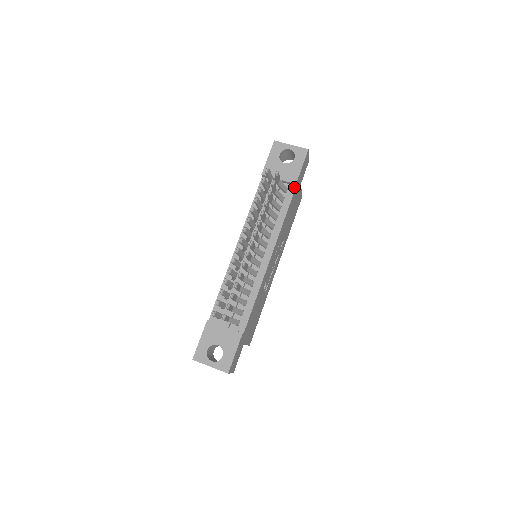
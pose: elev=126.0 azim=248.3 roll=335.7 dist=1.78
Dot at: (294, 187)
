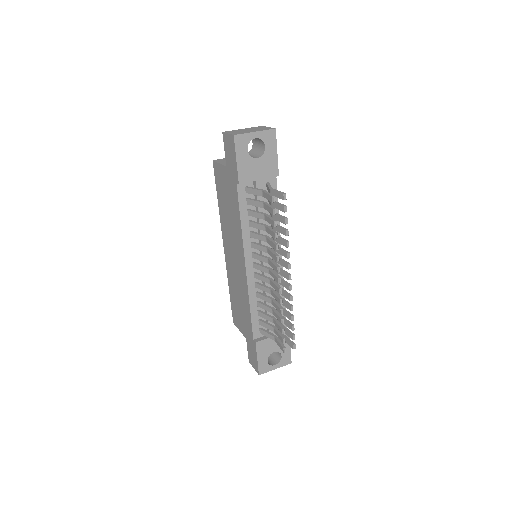
Dot at: (275, 177)
